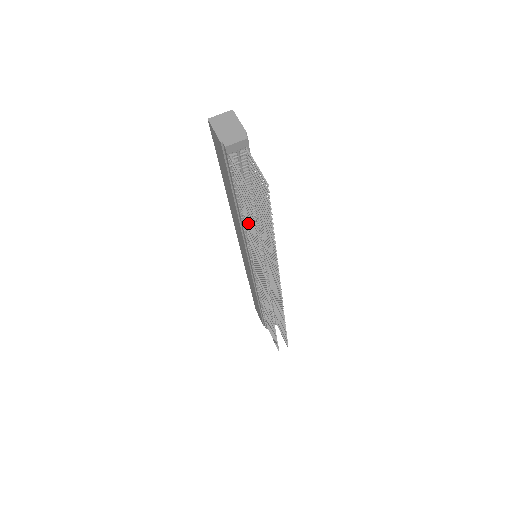
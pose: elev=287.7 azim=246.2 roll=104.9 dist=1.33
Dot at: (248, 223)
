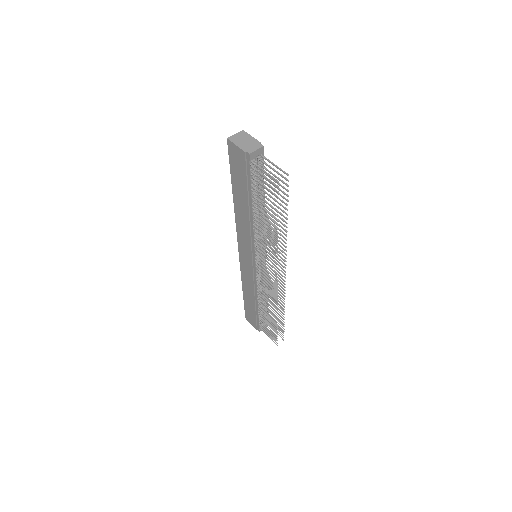
Dot at: (263, 217)
